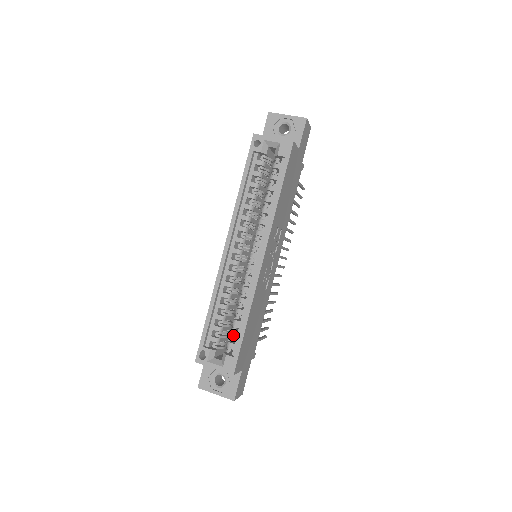
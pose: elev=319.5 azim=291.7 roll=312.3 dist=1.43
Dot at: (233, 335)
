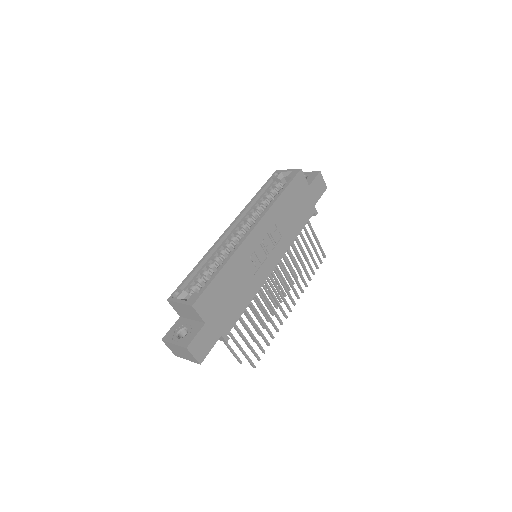
Dot at: occluded
